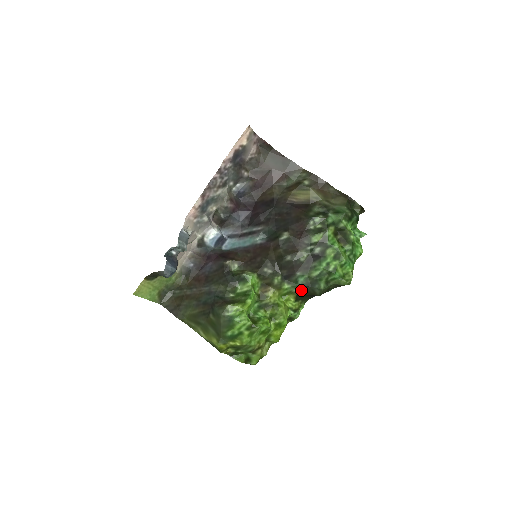
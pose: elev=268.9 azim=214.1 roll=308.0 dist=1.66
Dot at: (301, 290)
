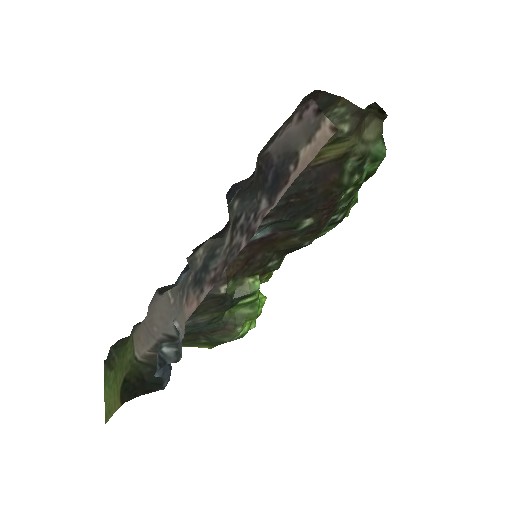
Dot at: occluded
